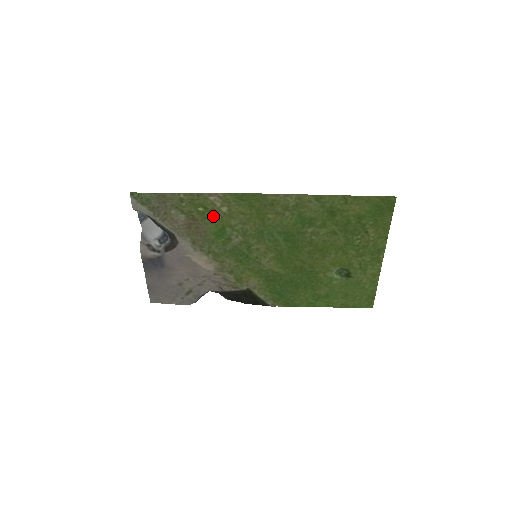
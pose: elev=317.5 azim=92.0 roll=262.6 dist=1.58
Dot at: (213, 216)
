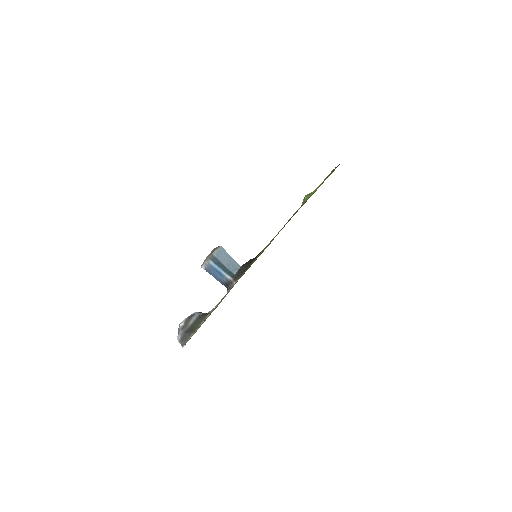
Dot at: occluded
